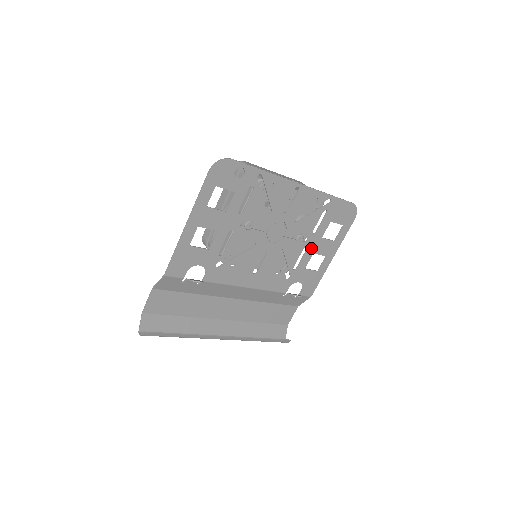
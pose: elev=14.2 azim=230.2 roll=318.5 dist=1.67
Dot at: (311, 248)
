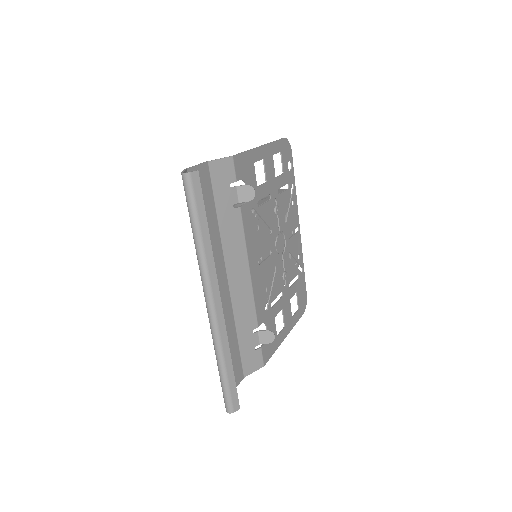
Dot at: (283, 300)
